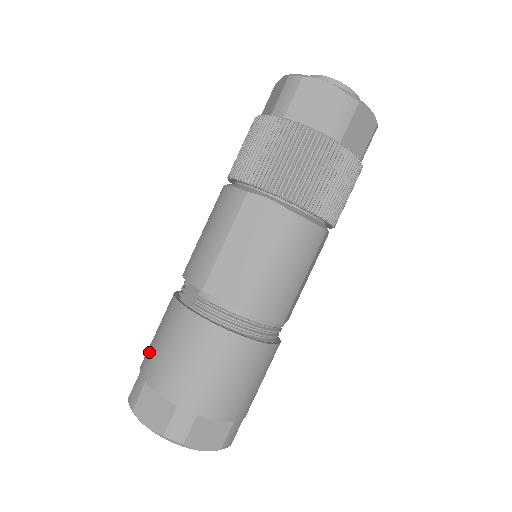
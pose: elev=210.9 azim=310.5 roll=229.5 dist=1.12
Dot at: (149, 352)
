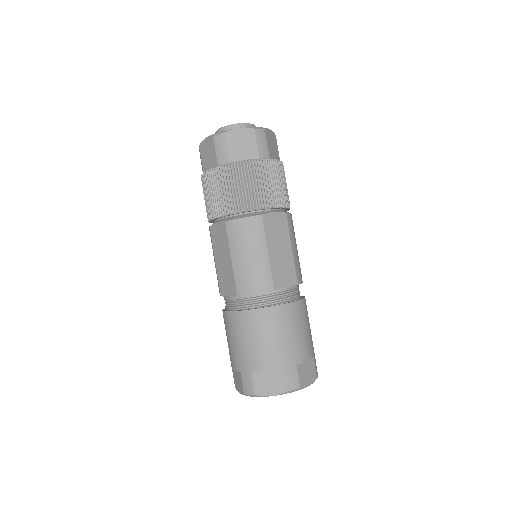
Dot at: occluded
